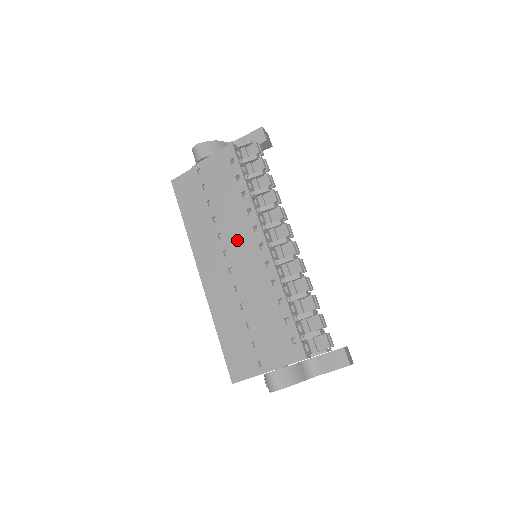
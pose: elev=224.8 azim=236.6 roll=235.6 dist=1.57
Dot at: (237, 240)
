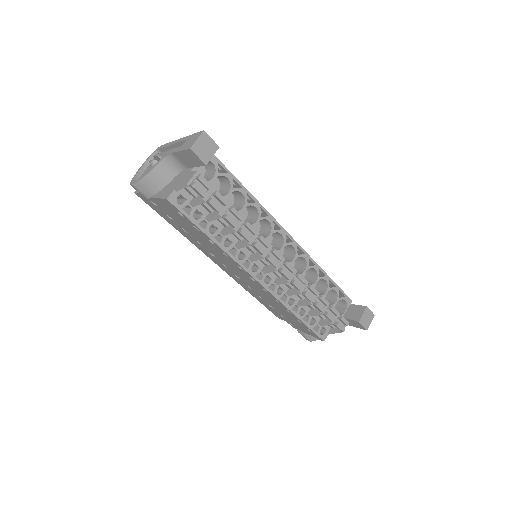
Dot at: (229, 265)
